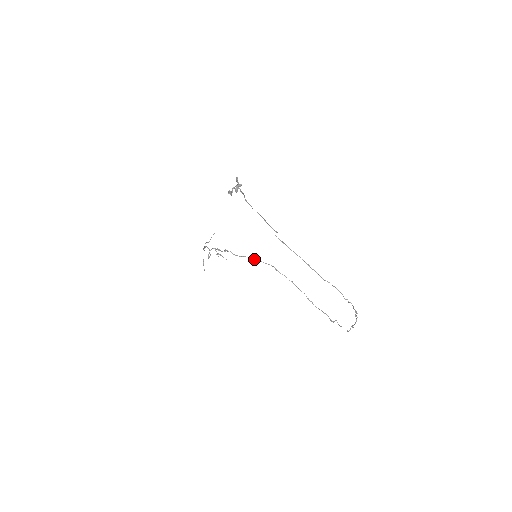
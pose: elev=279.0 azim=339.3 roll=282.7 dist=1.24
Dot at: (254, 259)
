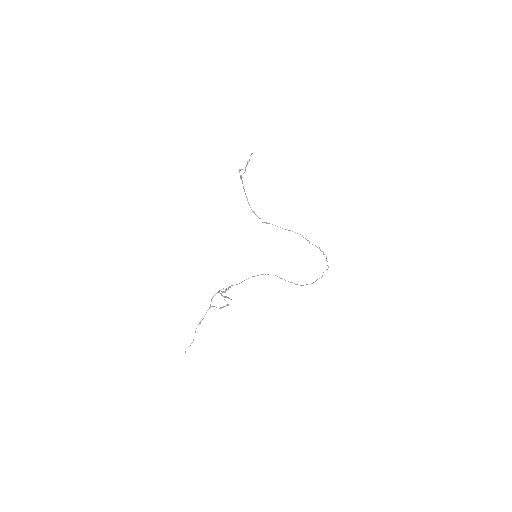
Dot at: occluded
